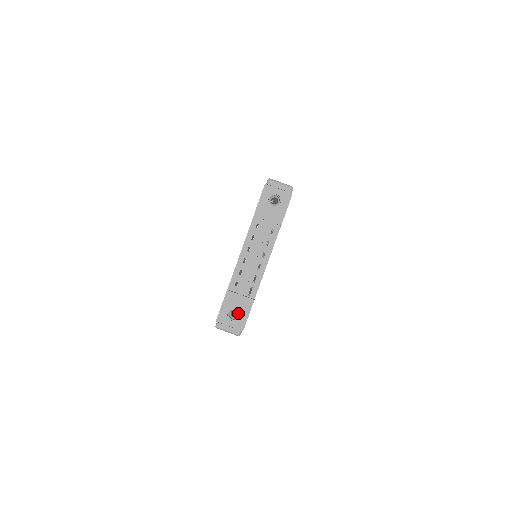
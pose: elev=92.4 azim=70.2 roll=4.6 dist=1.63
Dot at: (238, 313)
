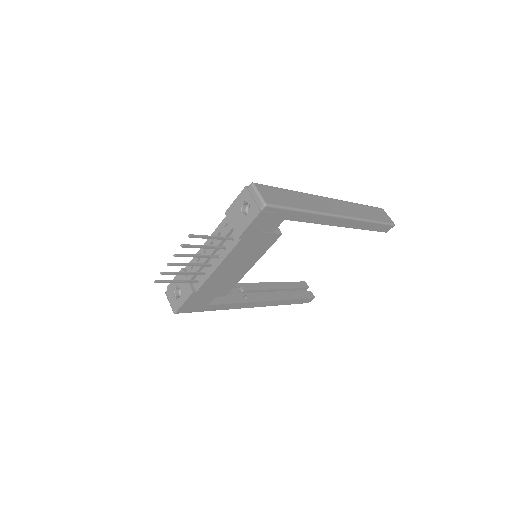
Dot at: (181, 294)
